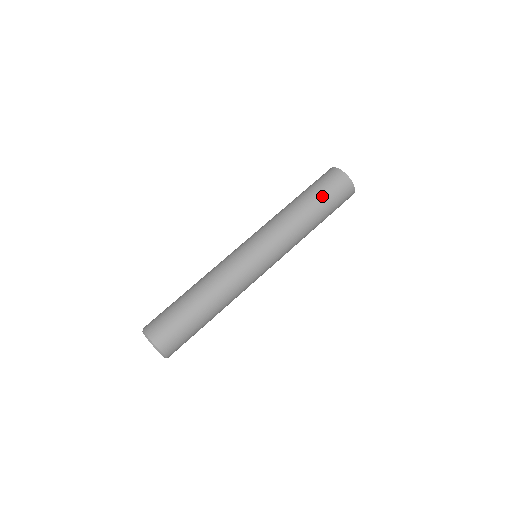
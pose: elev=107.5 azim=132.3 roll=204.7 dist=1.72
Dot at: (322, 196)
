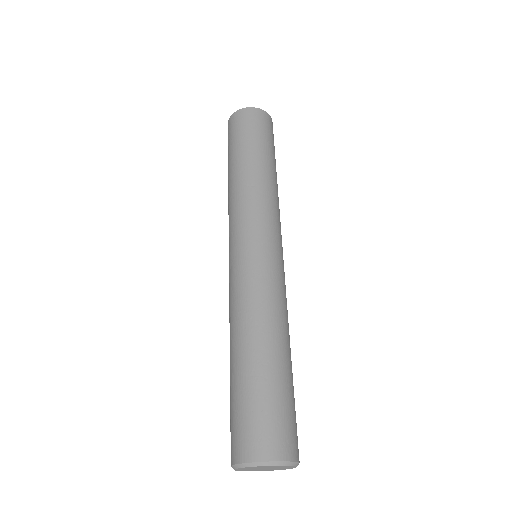
Dot at: (249, 141)
